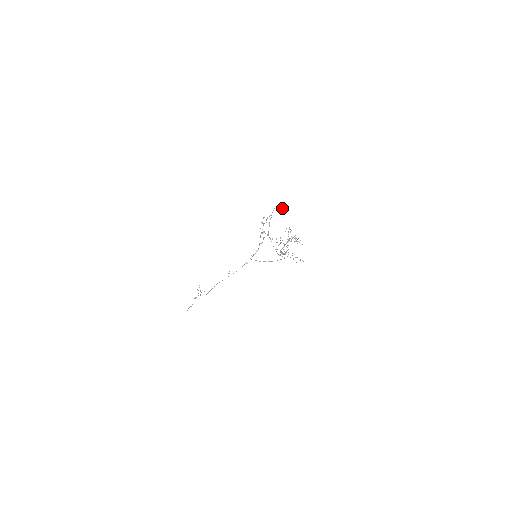
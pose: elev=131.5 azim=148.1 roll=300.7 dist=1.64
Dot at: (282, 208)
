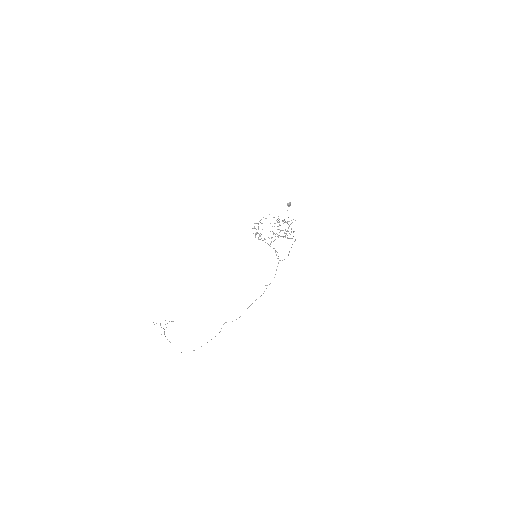
Dot at: (289, 206)
